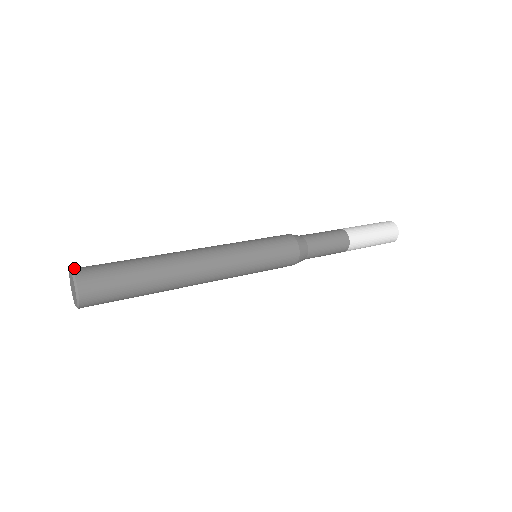
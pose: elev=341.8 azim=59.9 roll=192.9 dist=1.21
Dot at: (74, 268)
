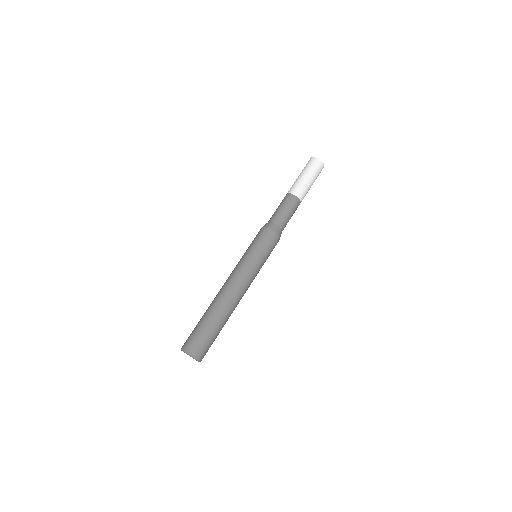
Dot at: (181, 348)
